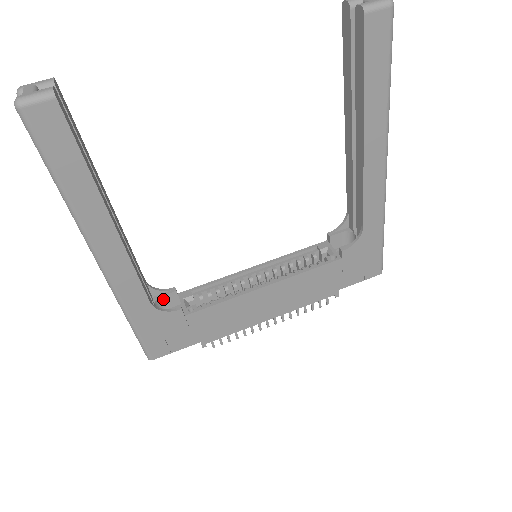
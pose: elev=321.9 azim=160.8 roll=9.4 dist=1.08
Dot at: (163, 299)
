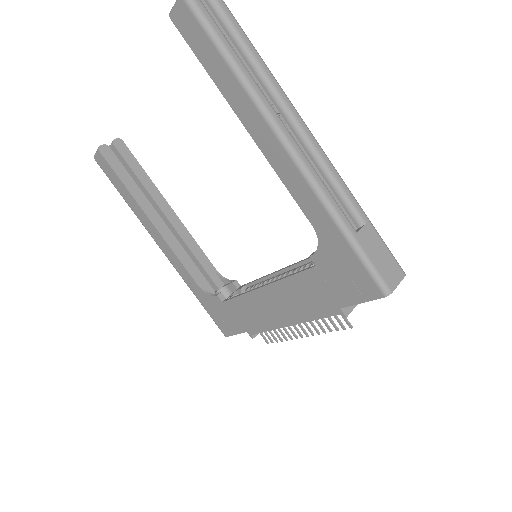
Dot at: (229, 288)
